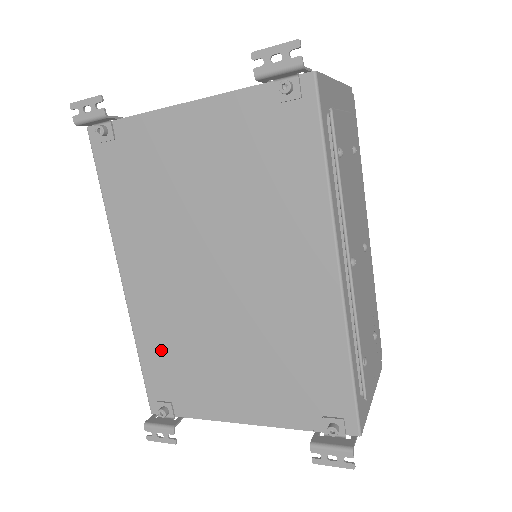
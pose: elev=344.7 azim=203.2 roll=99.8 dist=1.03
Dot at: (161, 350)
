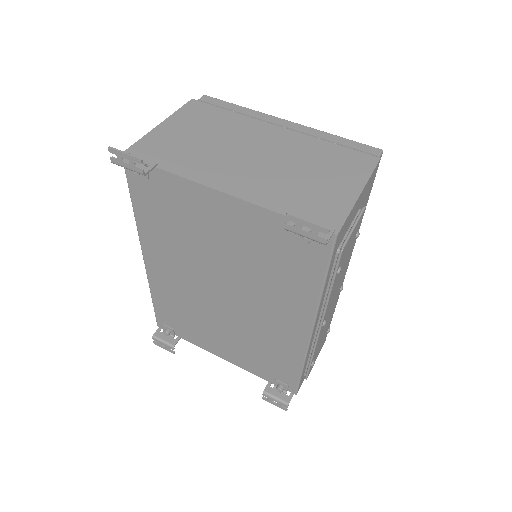
Dot at: (170, 305)
